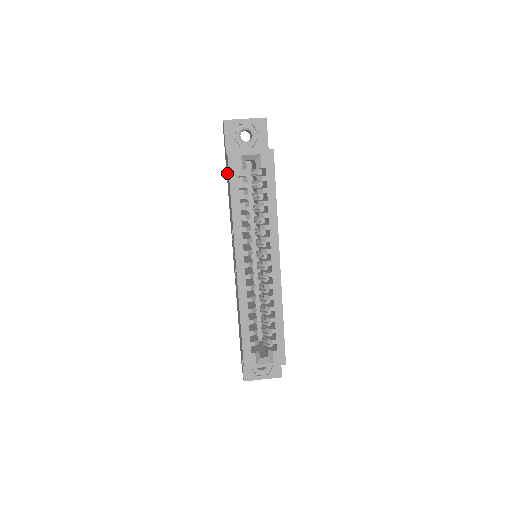
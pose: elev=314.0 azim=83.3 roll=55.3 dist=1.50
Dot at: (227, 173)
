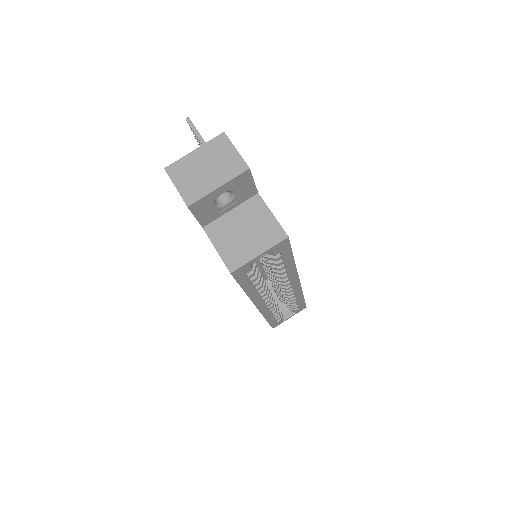
Dot at: occluded
